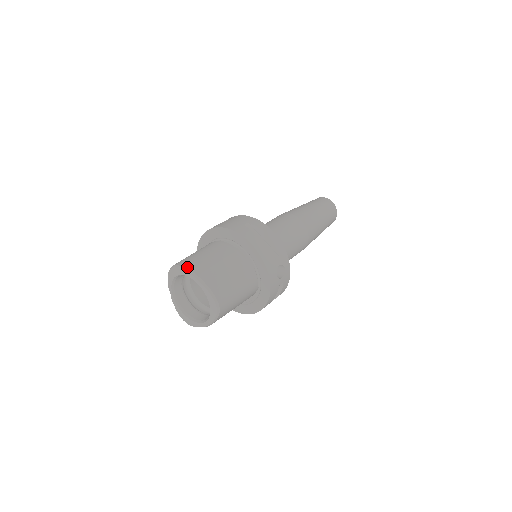
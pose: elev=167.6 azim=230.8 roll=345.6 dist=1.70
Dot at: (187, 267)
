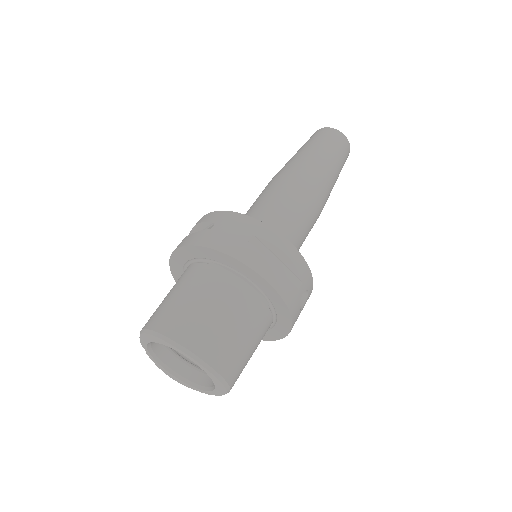
Dot at: (173, 337)
